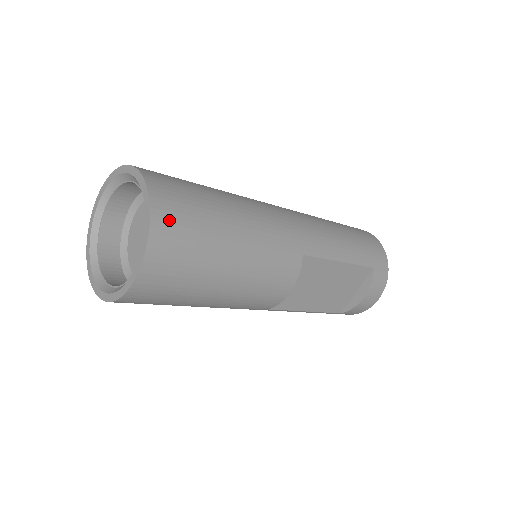
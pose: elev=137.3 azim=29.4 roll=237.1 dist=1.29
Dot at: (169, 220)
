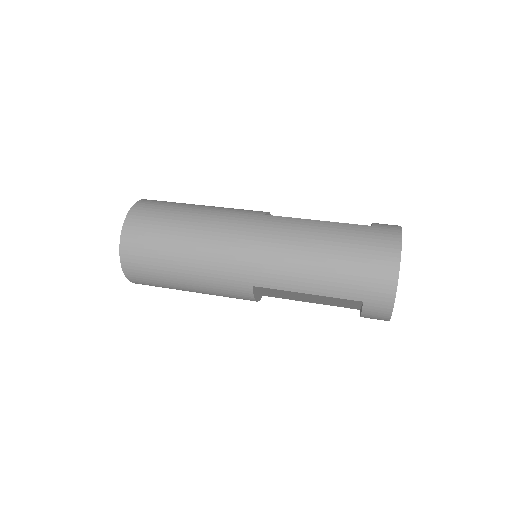
Dot at: (132, 264)
